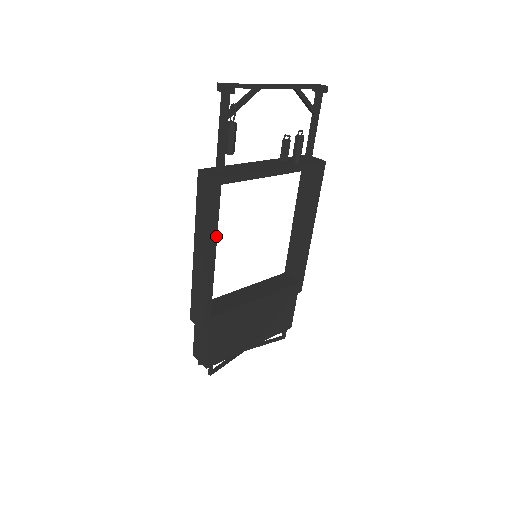
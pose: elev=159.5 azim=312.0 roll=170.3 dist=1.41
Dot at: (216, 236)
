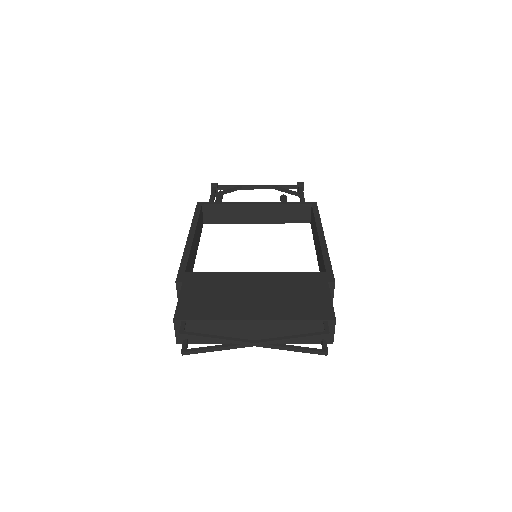
Dot at: (196, 225)
